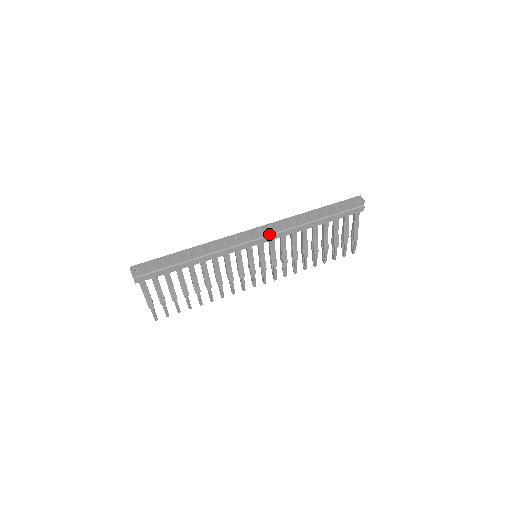
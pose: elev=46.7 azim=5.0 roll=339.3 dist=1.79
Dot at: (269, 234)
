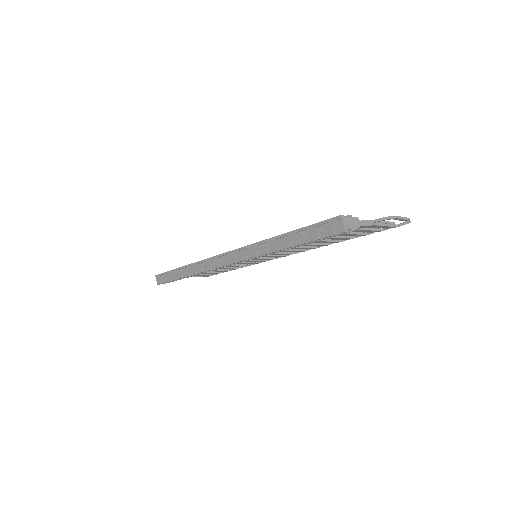
Dot at: occluded
